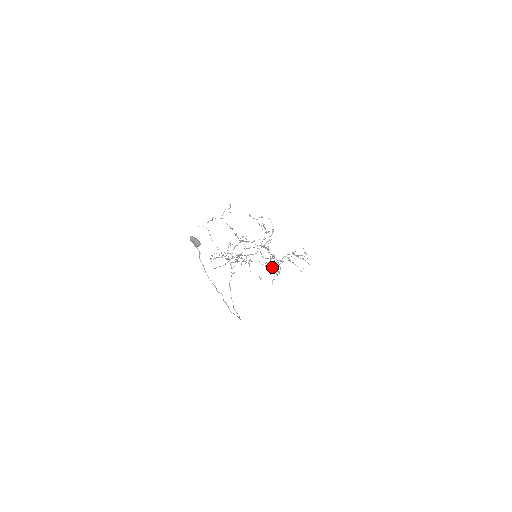
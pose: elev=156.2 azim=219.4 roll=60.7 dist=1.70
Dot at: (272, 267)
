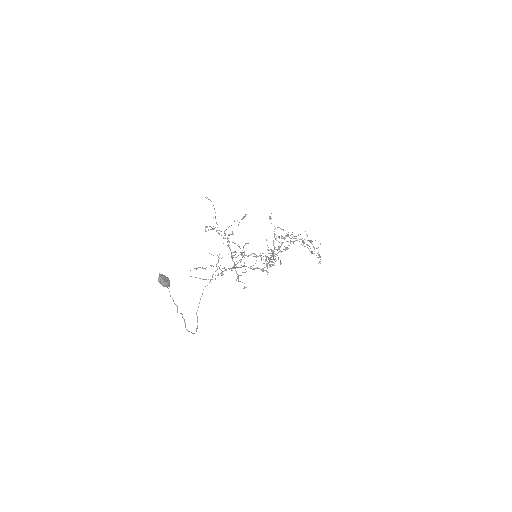
Dot at: (278, 249)
